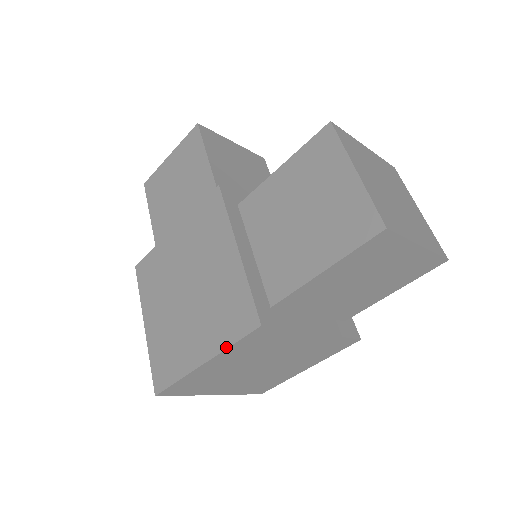
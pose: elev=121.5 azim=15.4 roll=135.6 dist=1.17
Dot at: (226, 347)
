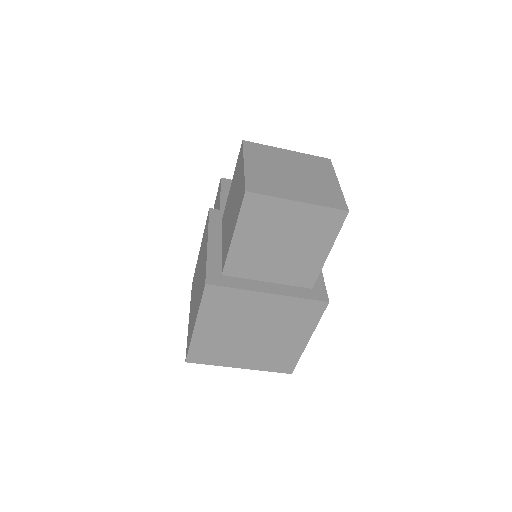
Dot at: (199, 308)
